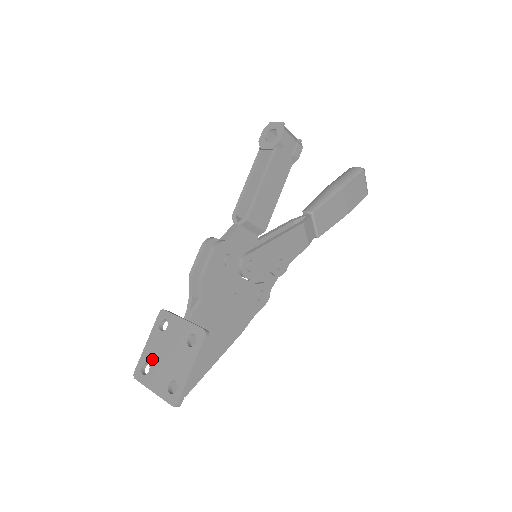
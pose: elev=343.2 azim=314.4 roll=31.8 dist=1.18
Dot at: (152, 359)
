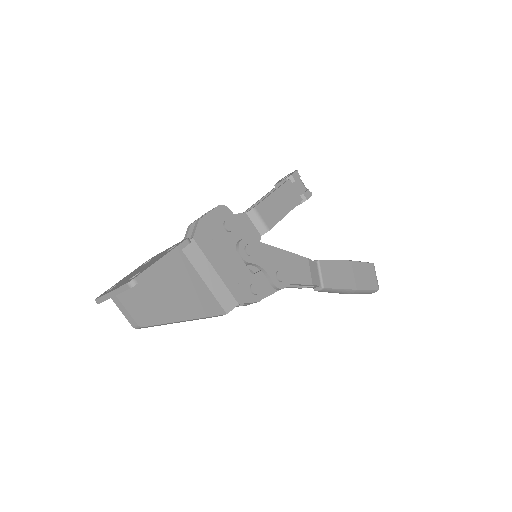
Dot at: (122, 280)
